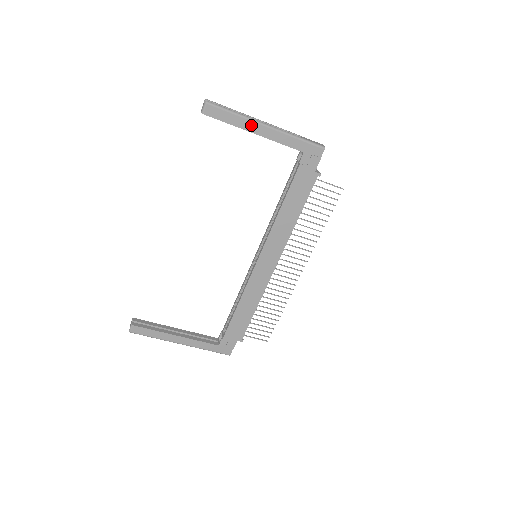
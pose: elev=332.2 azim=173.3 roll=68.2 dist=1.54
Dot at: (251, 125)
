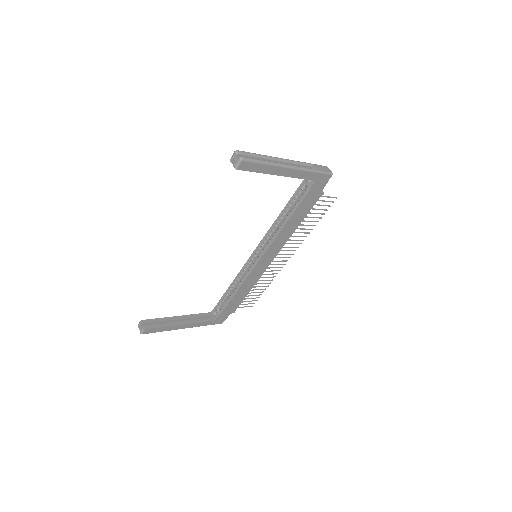
Dot at: (277, 170)
